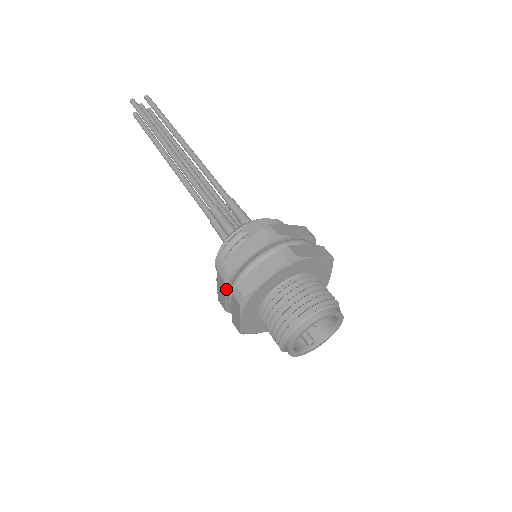
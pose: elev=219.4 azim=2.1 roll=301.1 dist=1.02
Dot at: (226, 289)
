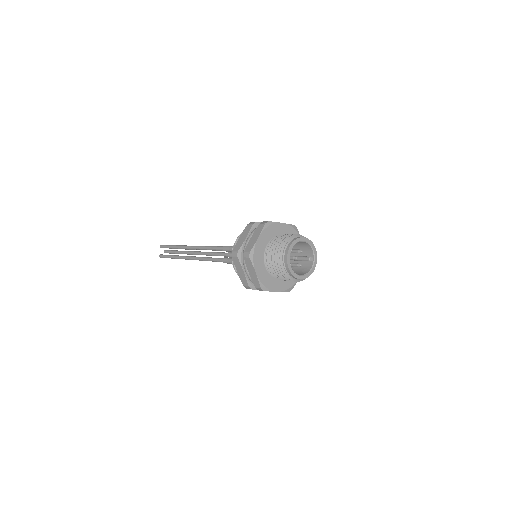
Dot at: occluded
